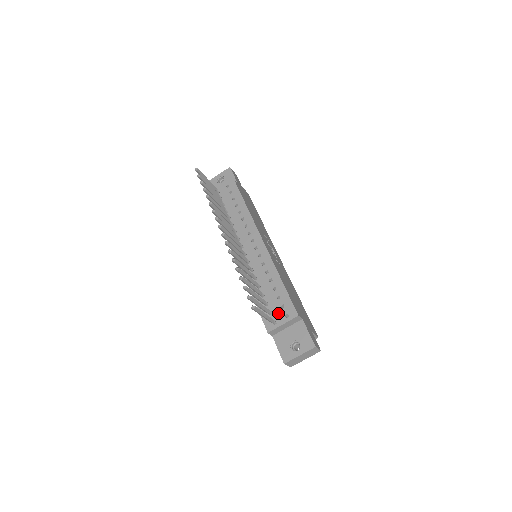
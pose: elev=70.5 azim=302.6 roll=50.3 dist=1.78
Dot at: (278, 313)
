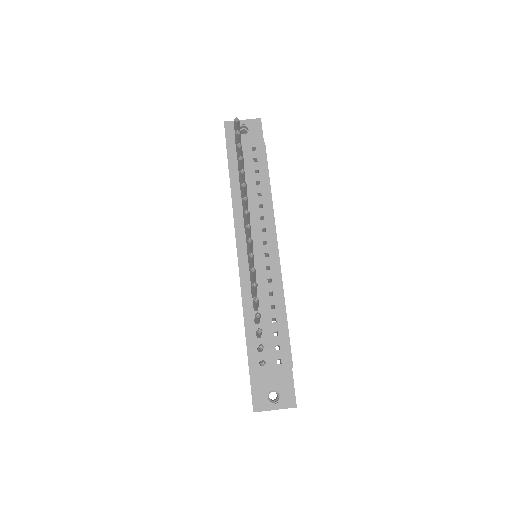
Dot at: (270, 353)
